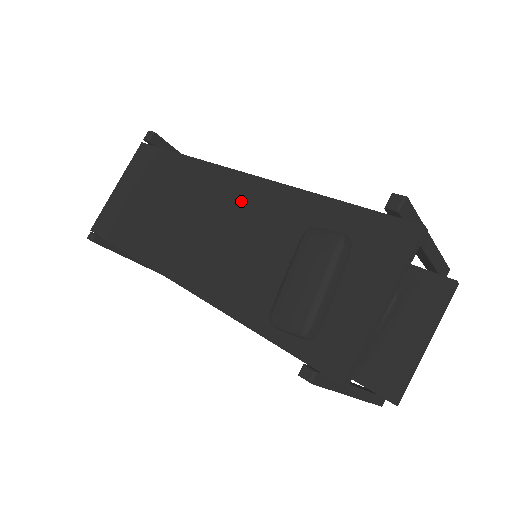
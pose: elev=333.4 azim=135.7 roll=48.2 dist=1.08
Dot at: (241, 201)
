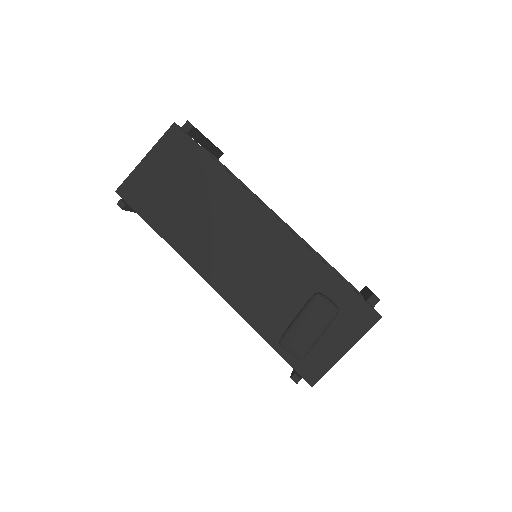
Dot at: (268, 239)
